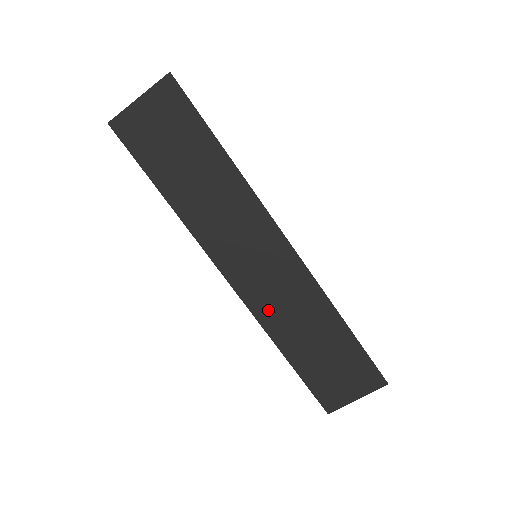
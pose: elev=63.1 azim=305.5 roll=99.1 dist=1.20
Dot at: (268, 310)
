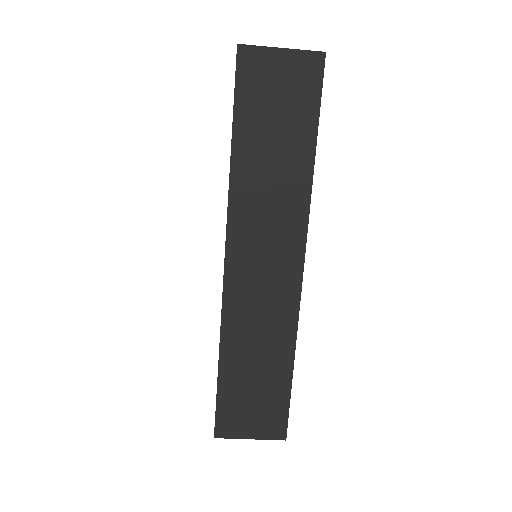
Dot at: (239, 311)
